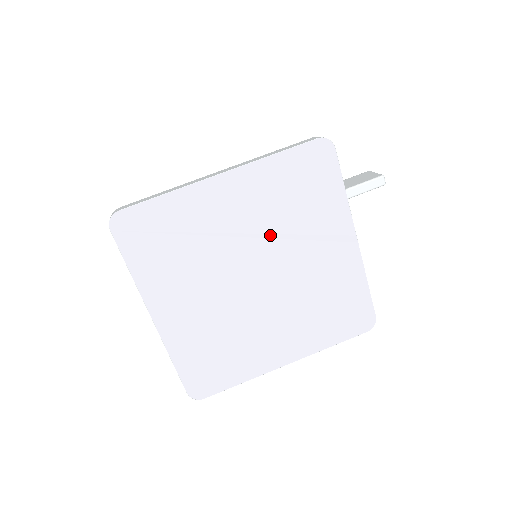
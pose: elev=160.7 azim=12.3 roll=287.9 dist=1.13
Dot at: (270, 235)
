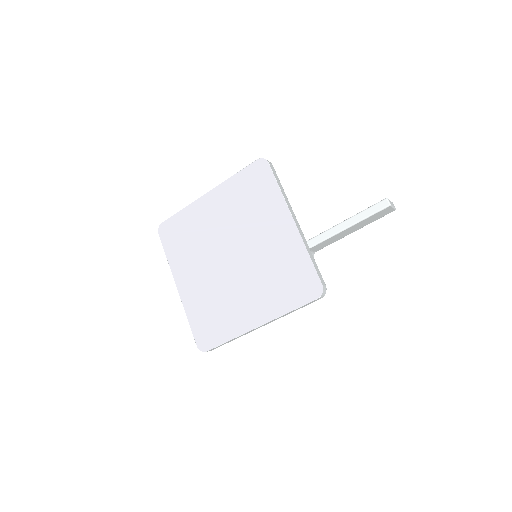
Dot at: (237, 226)
